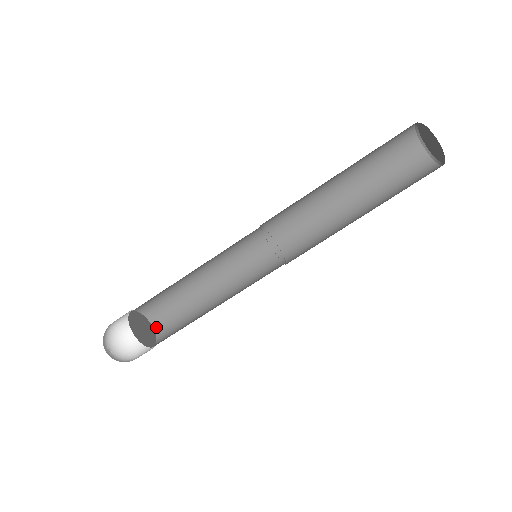
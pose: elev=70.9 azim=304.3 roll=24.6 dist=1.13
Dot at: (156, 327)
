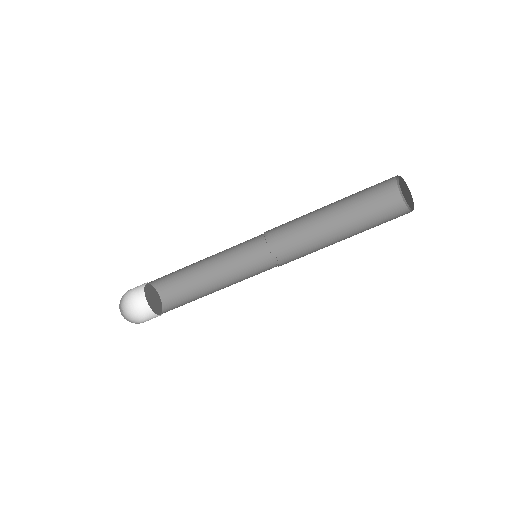
Dot at: (162, 295)
